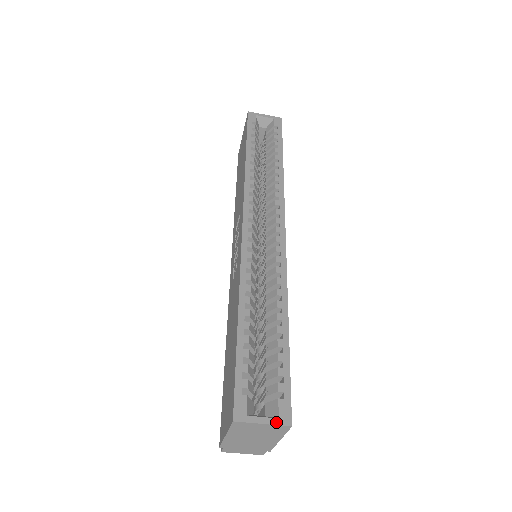
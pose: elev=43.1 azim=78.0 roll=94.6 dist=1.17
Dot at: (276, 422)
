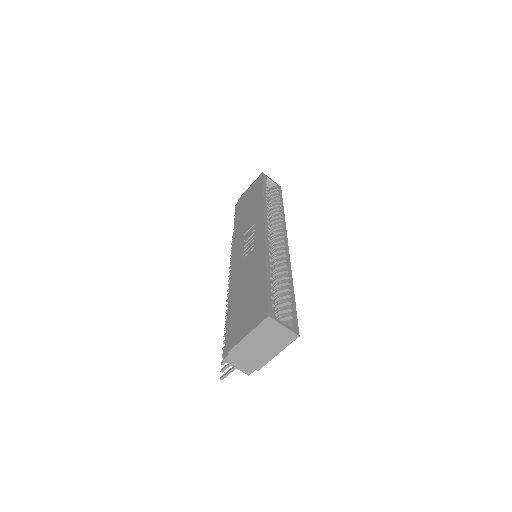
Dot at: (291, 329)
